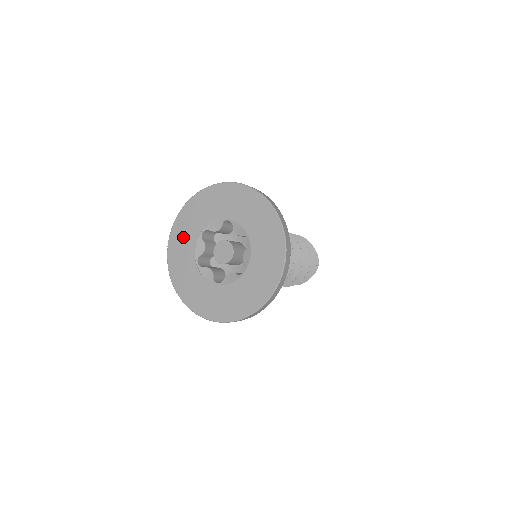
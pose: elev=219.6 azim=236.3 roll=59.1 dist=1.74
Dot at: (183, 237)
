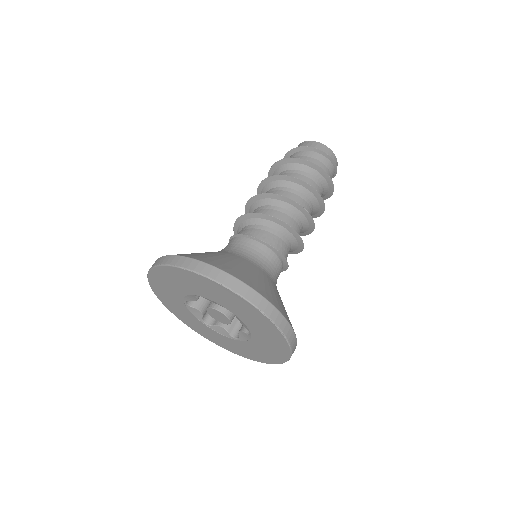
Dot at: (174, 306)
